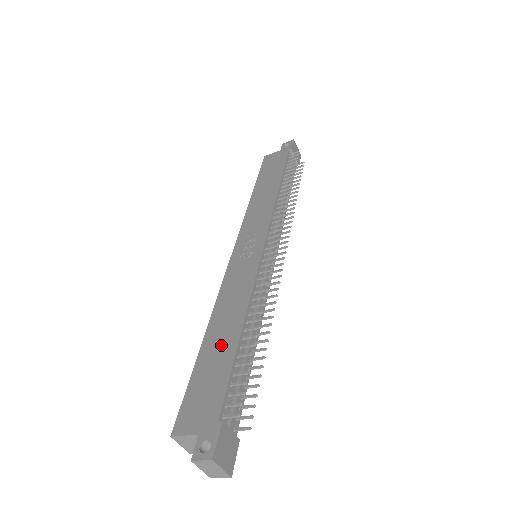
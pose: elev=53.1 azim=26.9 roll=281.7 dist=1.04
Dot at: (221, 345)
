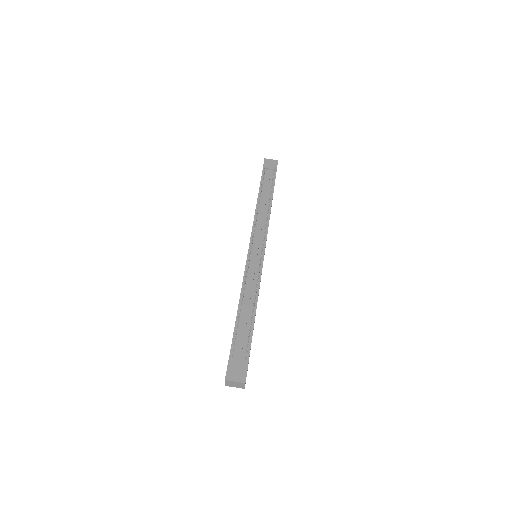
Dot at: occluded
